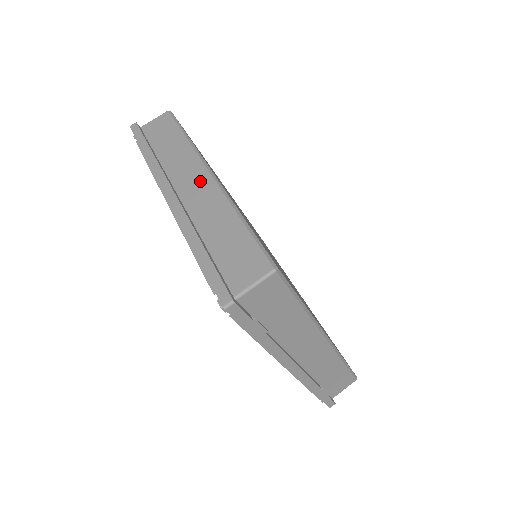
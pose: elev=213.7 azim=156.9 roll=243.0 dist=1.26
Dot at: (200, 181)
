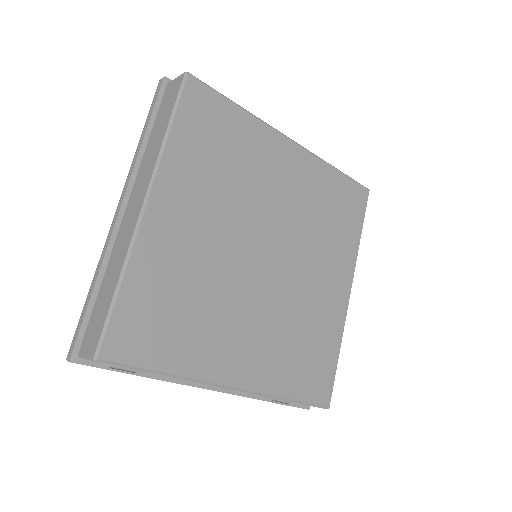
Dot at: (136, 207)
